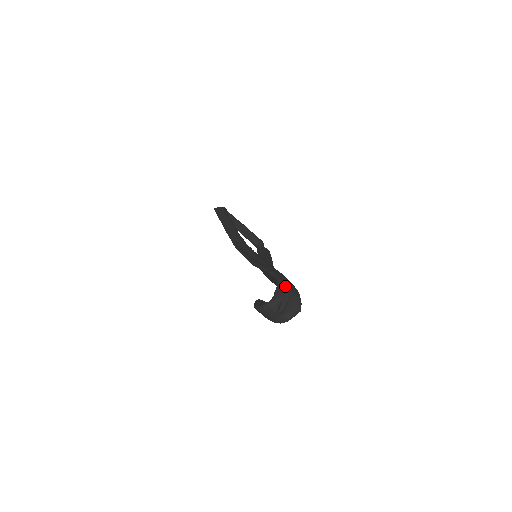
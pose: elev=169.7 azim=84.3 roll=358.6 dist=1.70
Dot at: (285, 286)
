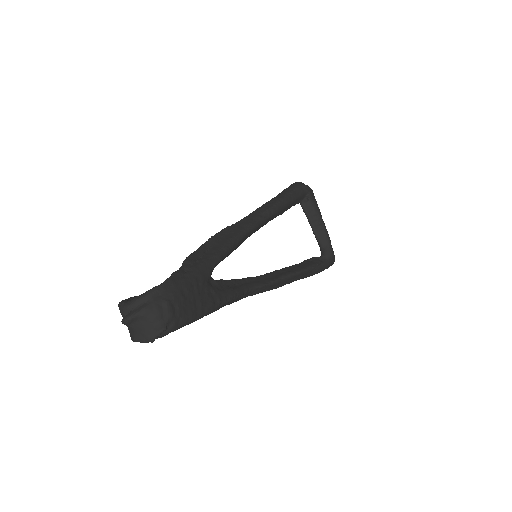
Dot at: (154, 299)
